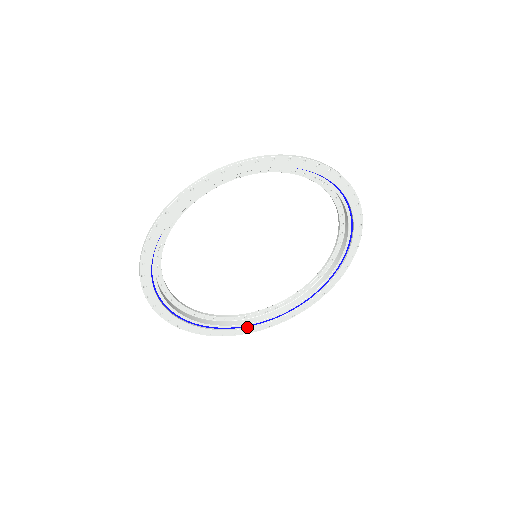
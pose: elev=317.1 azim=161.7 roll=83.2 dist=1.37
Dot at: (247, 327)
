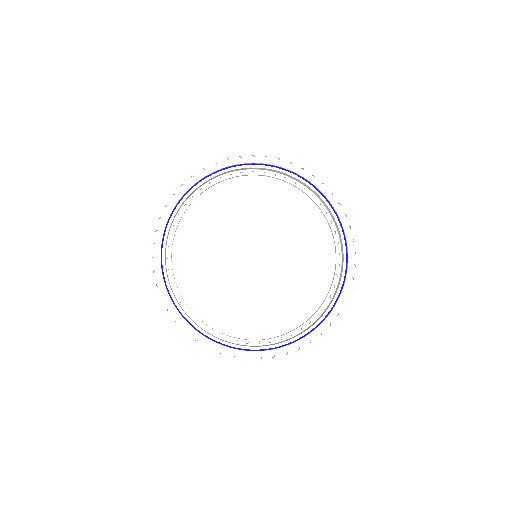
Dot at: (182, 316)
